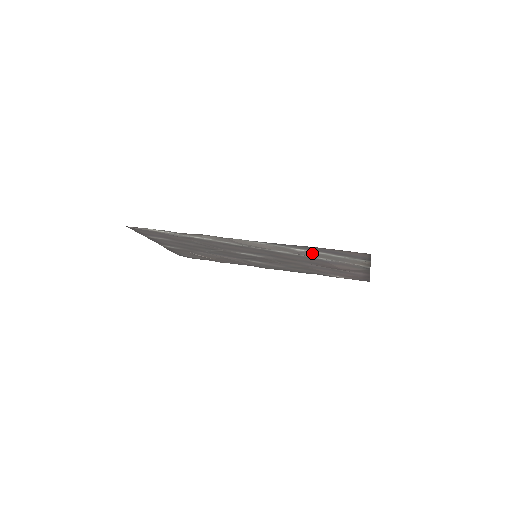
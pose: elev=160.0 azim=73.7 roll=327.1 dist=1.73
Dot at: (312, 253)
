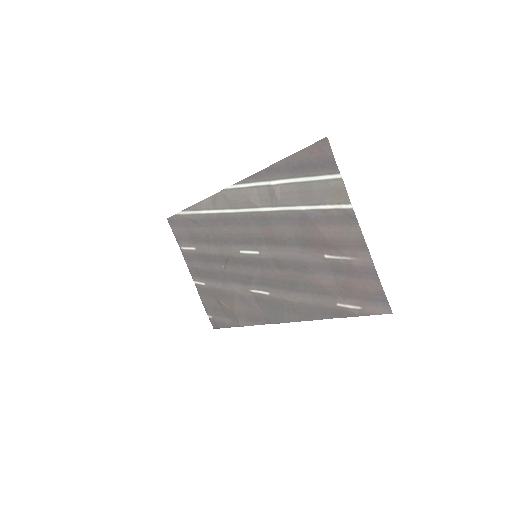
Dot at: (287, 189)
